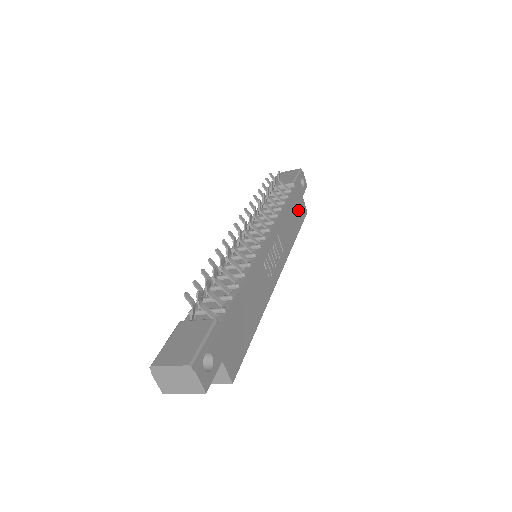
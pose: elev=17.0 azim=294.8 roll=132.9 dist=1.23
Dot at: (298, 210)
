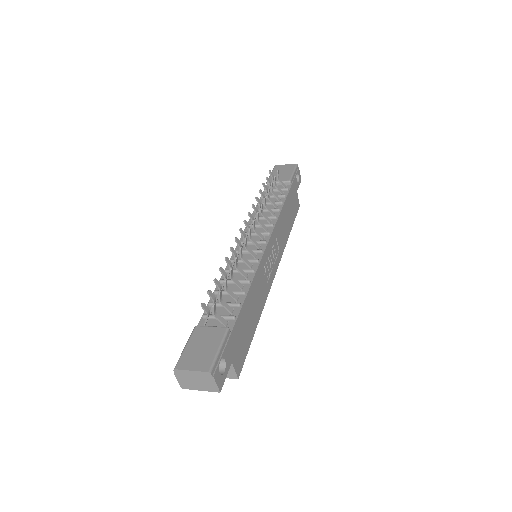
Dot at: (293, 206)
